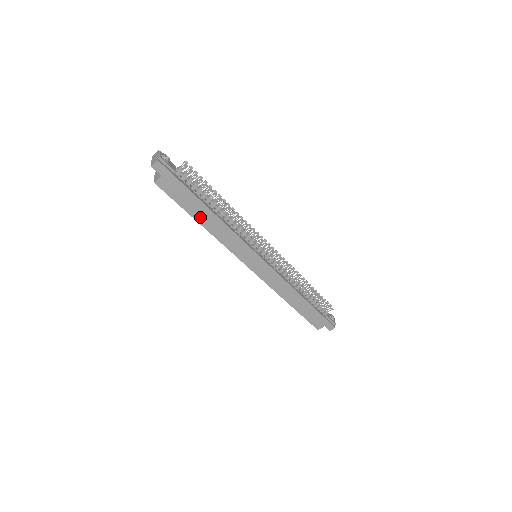
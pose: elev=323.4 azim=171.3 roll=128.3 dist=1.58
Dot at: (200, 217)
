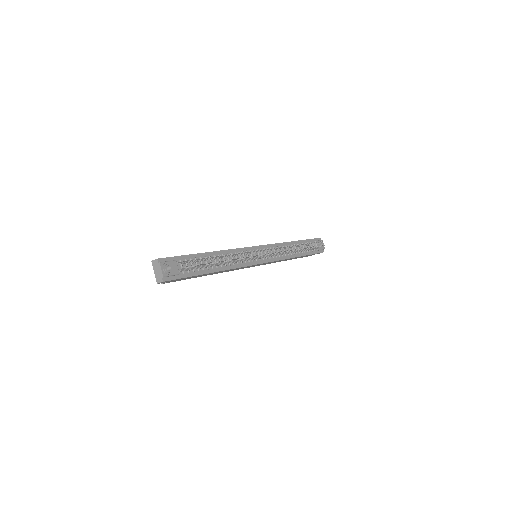
Dot at: occluded
